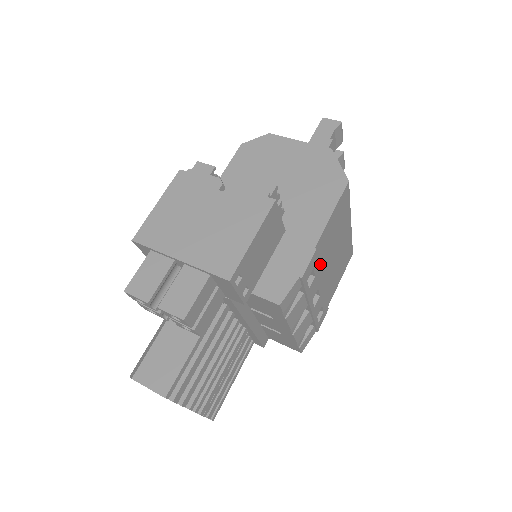
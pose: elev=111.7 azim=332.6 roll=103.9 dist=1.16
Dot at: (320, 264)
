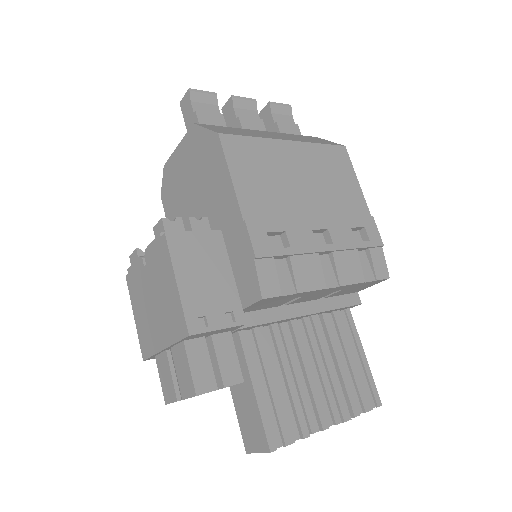
Dot at: (282, 215)
